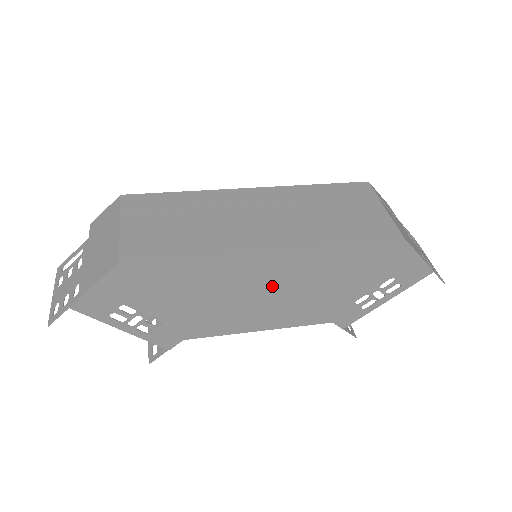
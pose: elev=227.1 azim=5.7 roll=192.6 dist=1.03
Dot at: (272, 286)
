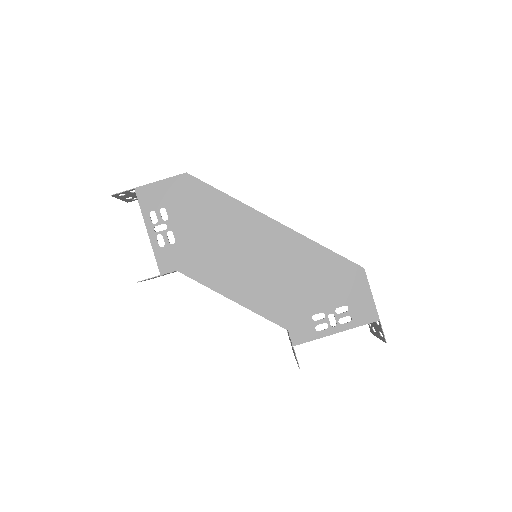
Dot at: (262, 255)
